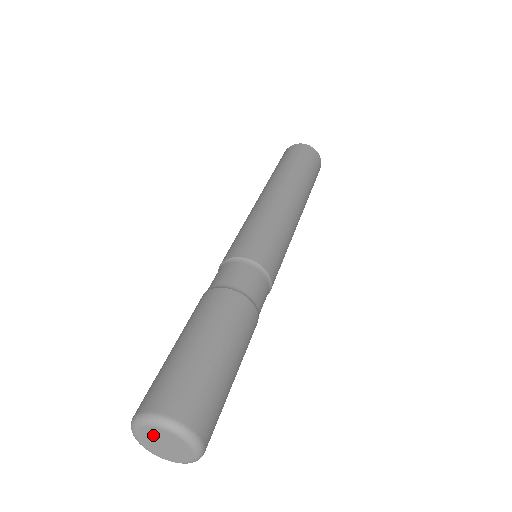
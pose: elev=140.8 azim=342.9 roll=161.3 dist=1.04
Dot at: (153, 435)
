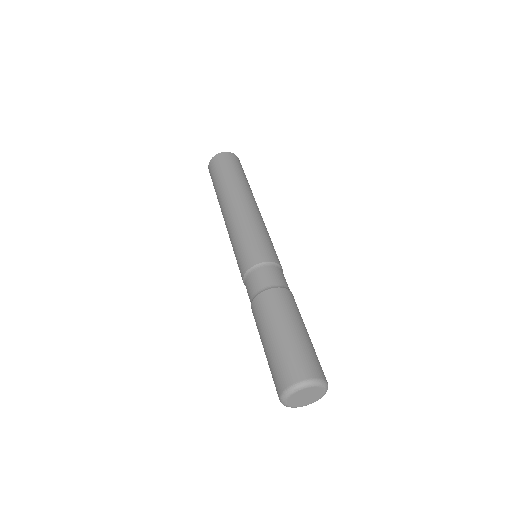
Dot at: (301, 394)
